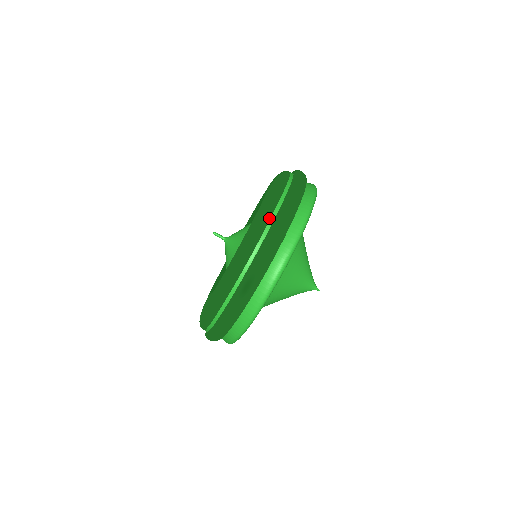
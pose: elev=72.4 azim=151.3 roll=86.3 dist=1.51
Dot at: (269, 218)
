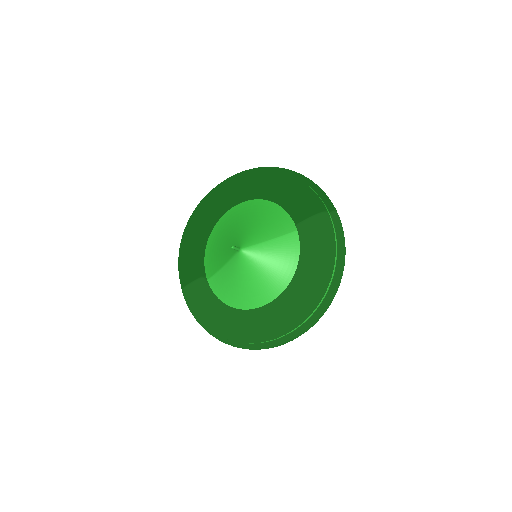
Dot at: (323, 296)
